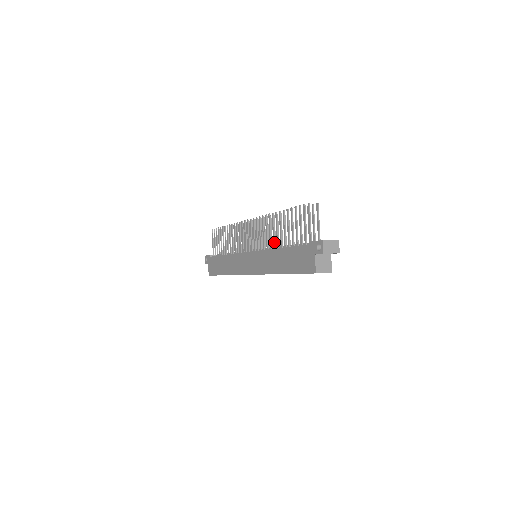
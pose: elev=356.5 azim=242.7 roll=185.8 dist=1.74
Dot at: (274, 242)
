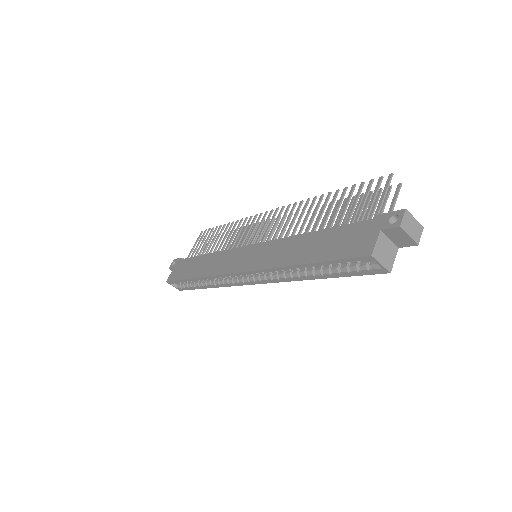
Dot at: (301, 230)
